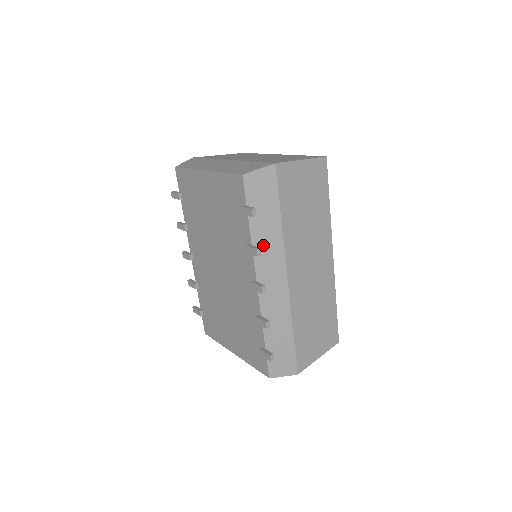
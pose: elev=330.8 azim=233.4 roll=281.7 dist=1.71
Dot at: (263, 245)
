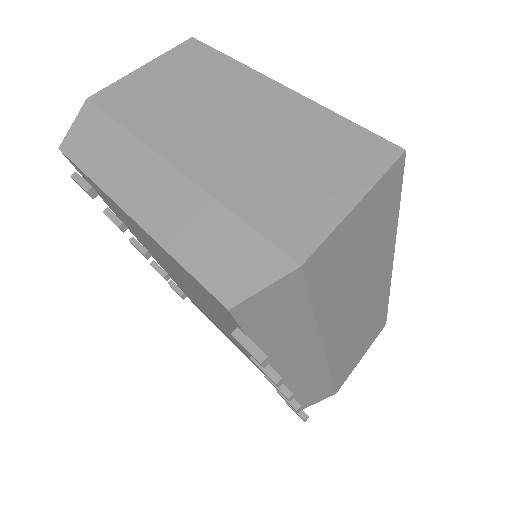
Dot at: (283, 350)
